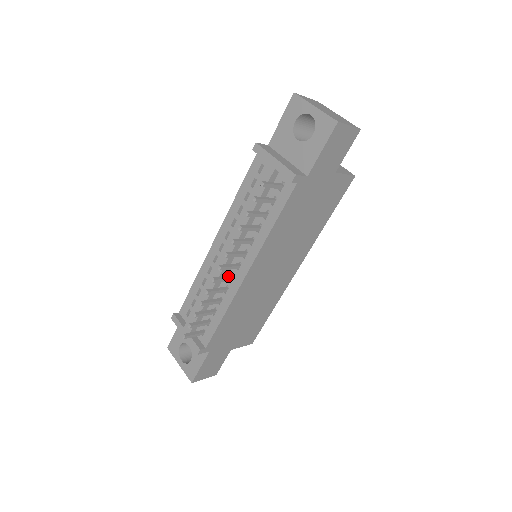
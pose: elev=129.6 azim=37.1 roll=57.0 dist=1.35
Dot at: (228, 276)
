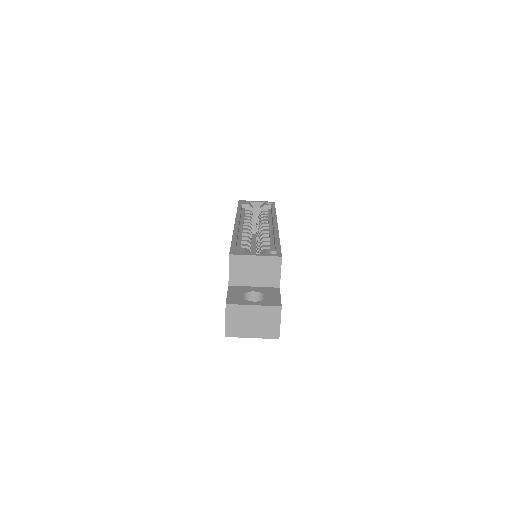
Dot at: occluded
